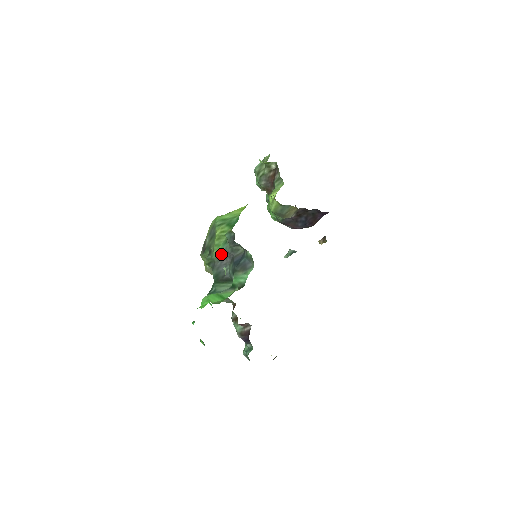
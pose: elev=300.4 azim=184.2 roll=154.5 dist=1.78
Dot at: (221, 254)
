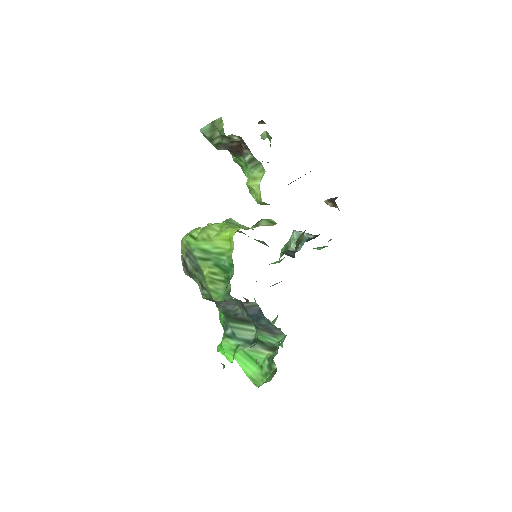
Dot at: (224, 300)
